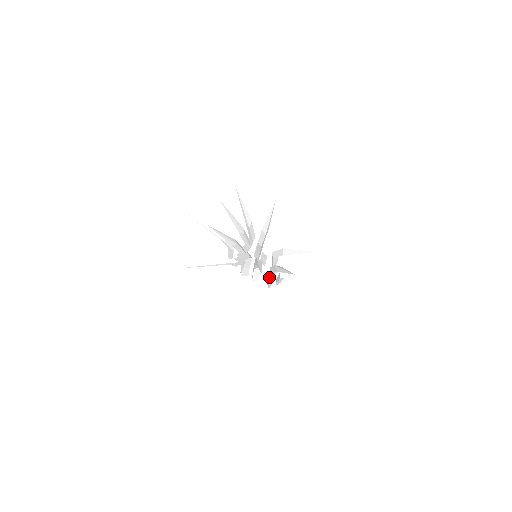
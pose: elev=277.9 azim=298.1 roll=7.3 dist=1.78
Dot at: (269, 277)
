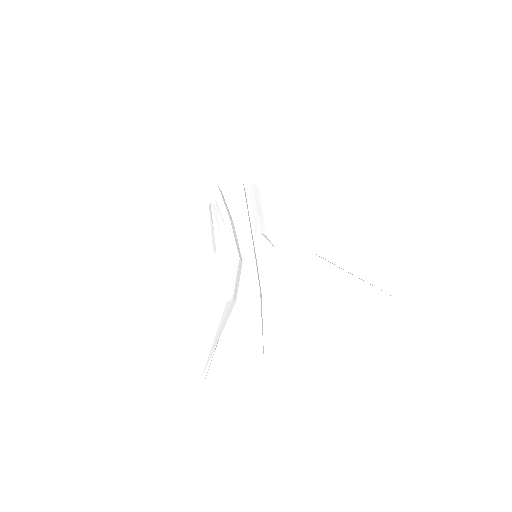
Dot at: (283, 233)
